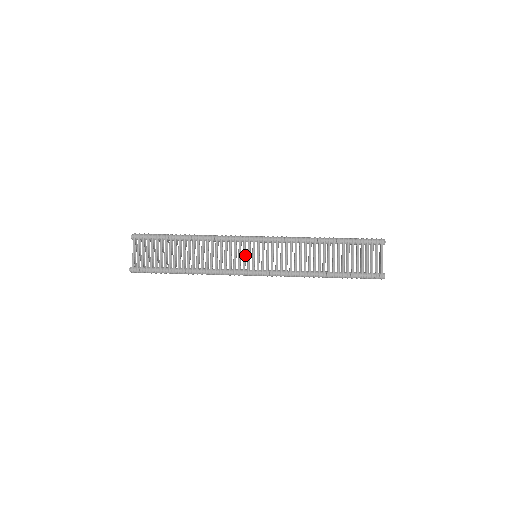
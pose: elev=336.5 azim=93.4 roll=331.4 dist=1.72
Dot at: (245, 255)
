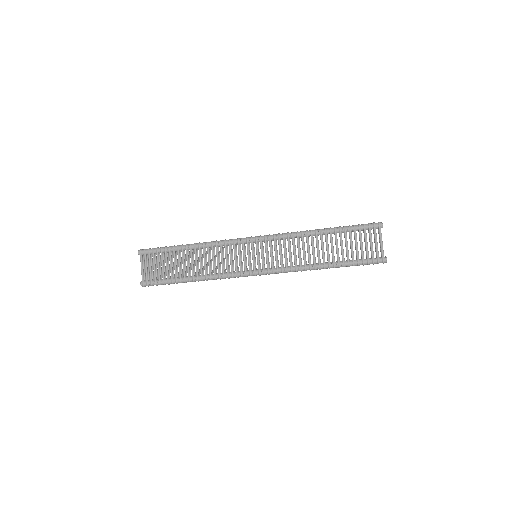
Dot at: occluded
